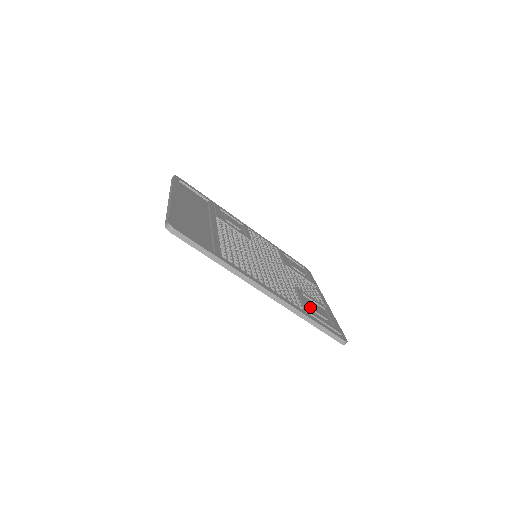
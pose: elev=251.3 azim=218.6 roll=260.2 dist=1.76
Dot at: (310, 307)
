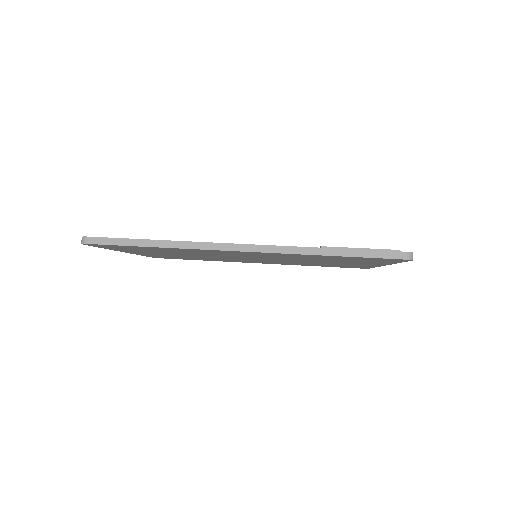
Dot at: occluded
